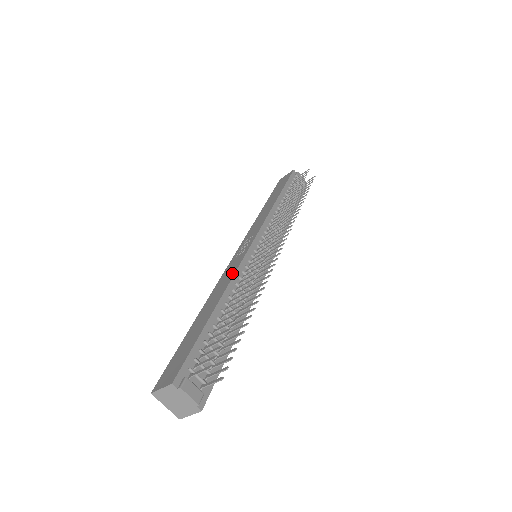
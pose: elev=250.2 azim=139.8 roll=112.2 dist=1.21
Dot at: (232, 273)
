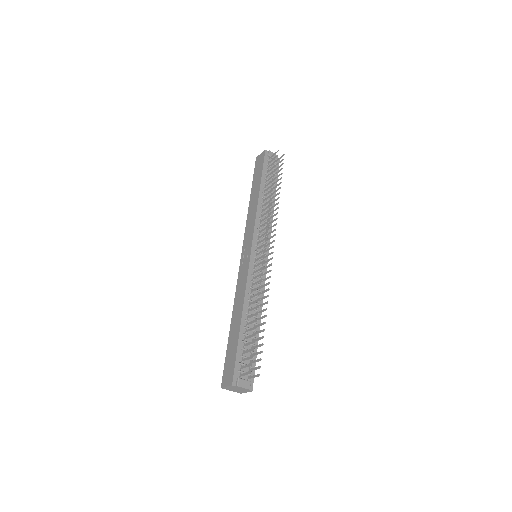
Dot at: (244, 285)
